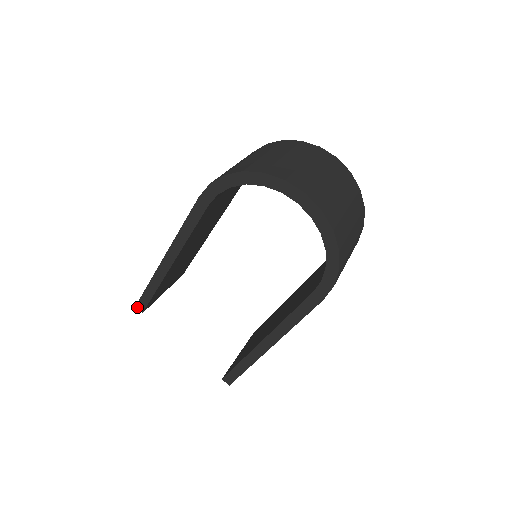
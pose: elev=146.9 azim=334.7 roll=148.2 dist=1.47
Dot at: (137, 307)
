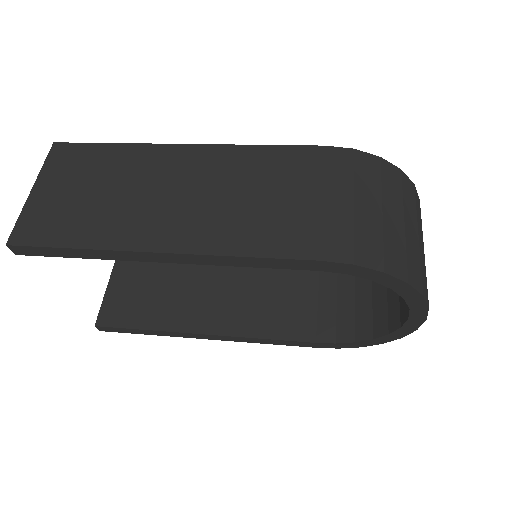
Dot at: (10, 247)
